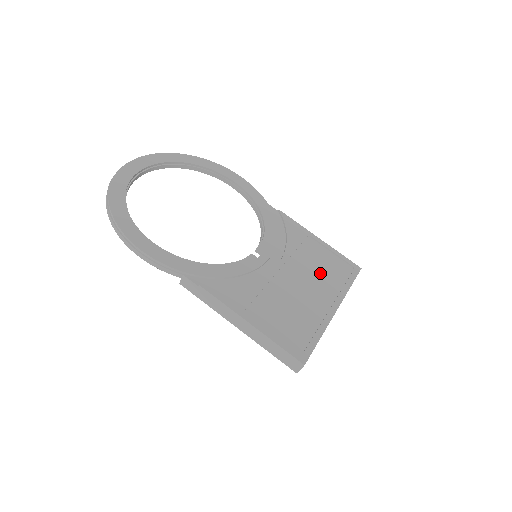
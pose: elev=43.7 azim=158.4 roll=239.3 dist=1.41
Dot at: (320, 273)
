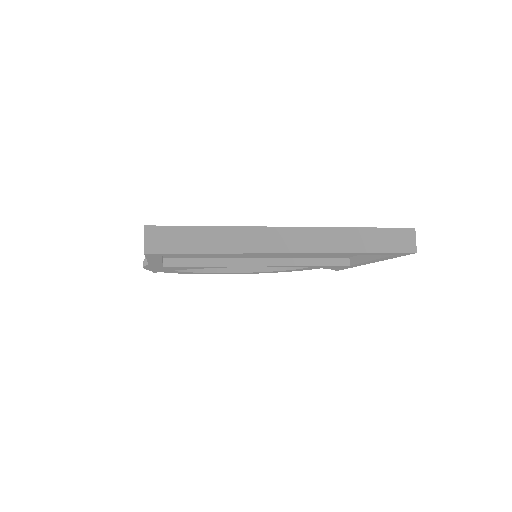
Dot at: occluded
